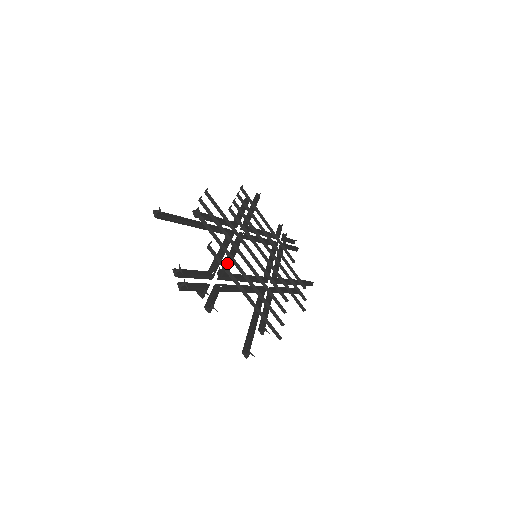
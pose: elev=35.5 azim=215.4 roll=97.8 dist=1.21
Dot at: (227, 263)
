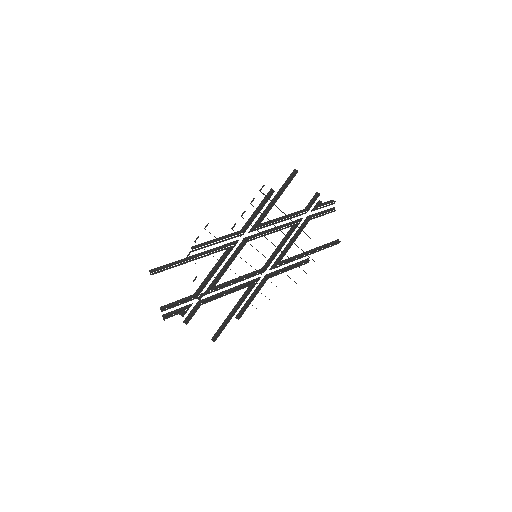
Dot at: (217, 278)
